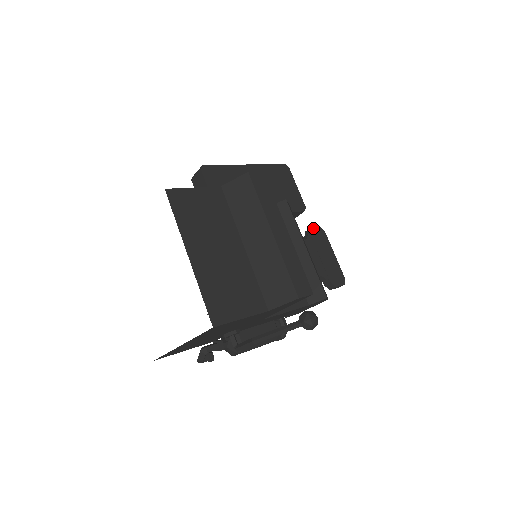
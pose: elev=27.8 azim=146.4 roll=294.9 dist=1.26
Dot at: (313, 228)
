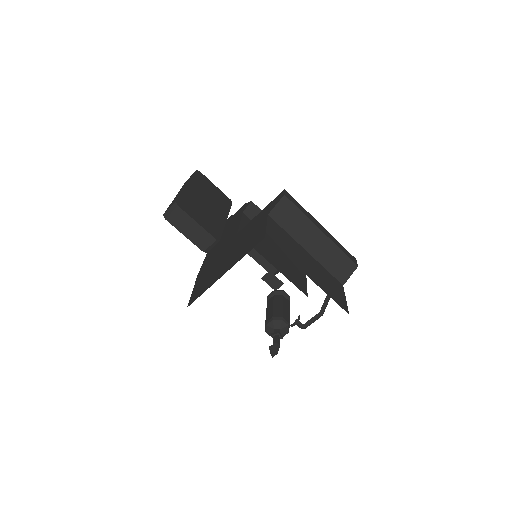
Dot at: occluded
